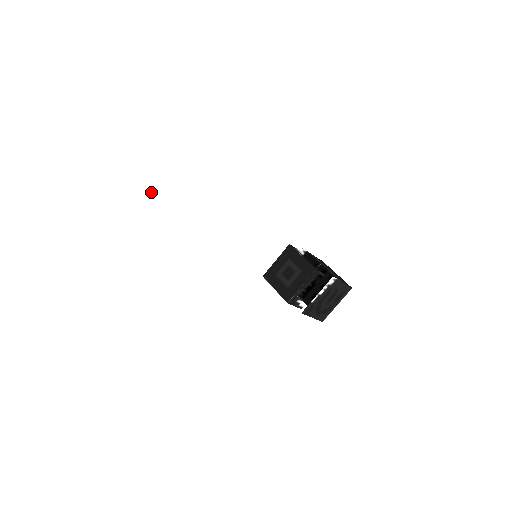
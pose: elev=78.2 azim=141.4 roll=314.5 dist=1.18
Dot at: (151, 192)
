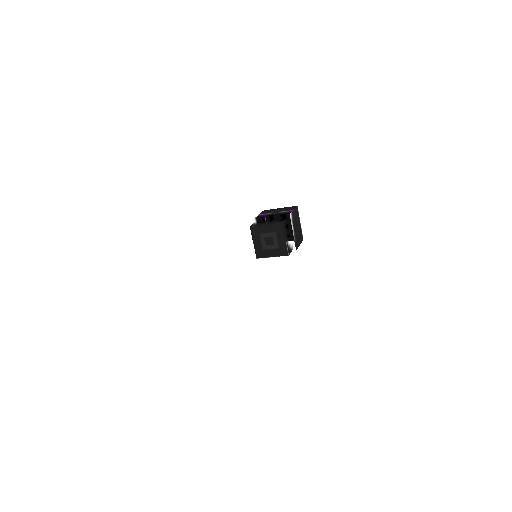
Dot at: (208, 298)
